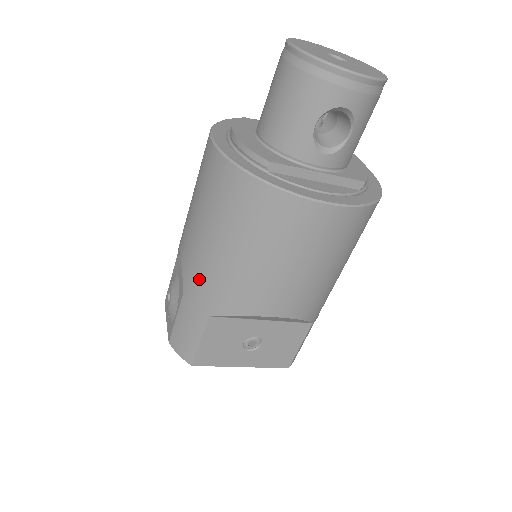
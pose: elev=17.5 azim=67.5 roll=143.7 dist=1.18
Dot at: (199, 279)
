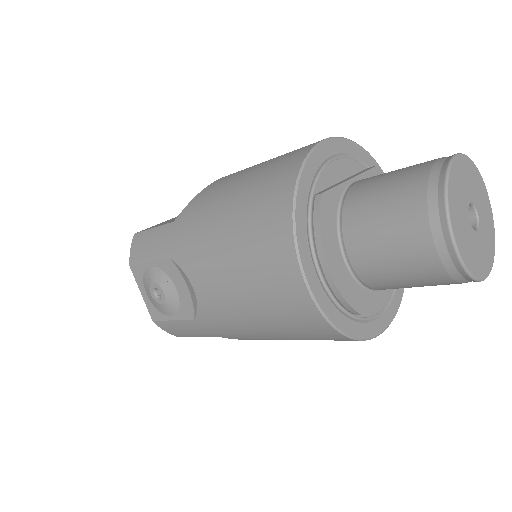
Dot at: (225, 328)
